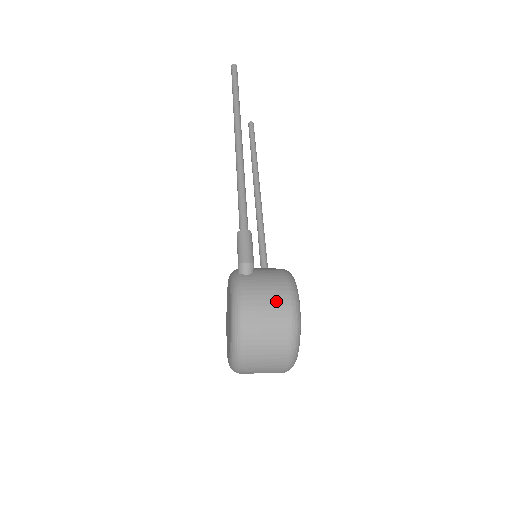
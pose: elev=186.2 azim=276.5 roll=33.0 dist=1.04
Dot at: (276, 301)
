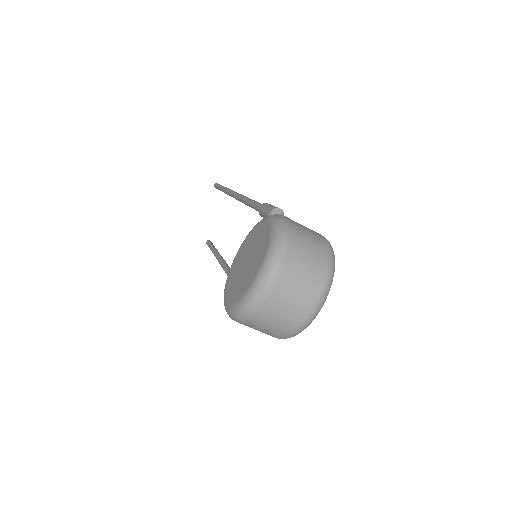
Dot at: (315, 233)
